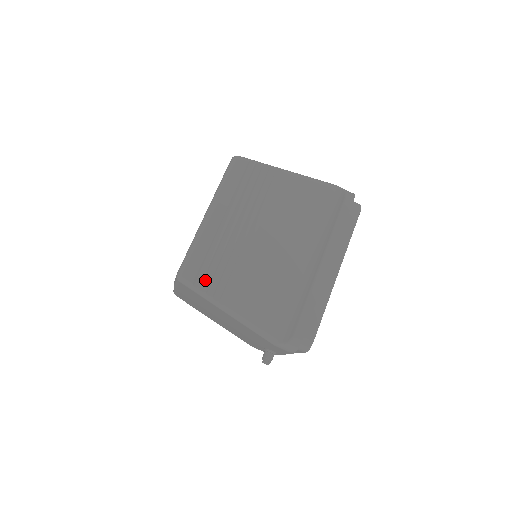
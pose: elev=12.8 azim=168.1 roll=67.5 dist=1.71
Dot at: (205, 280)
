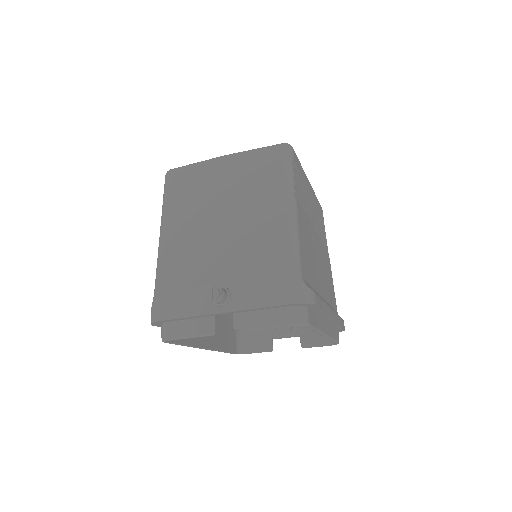
Dot at: (296, 175)
